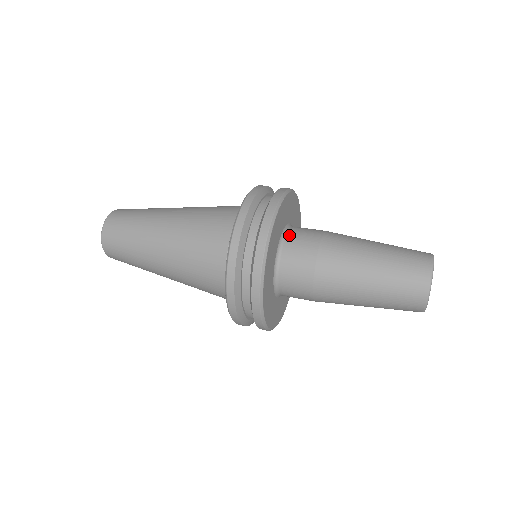
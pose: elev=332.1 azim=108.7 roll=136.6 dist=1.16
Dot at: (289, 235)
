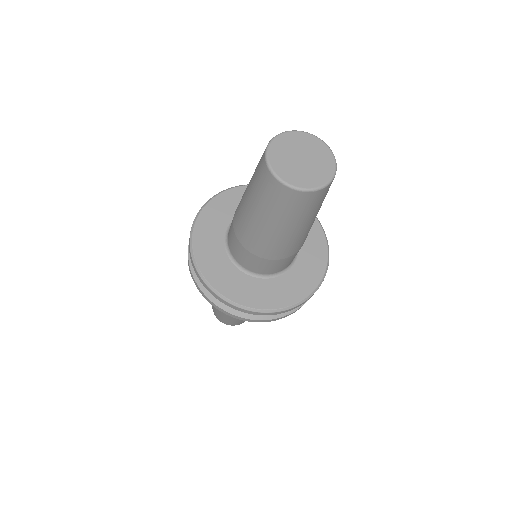
Dot at: occluded
